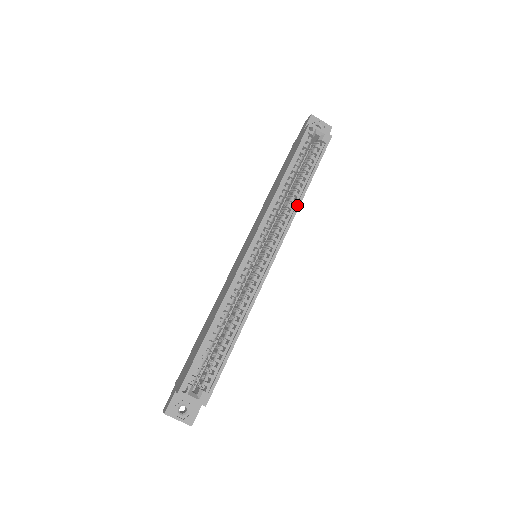
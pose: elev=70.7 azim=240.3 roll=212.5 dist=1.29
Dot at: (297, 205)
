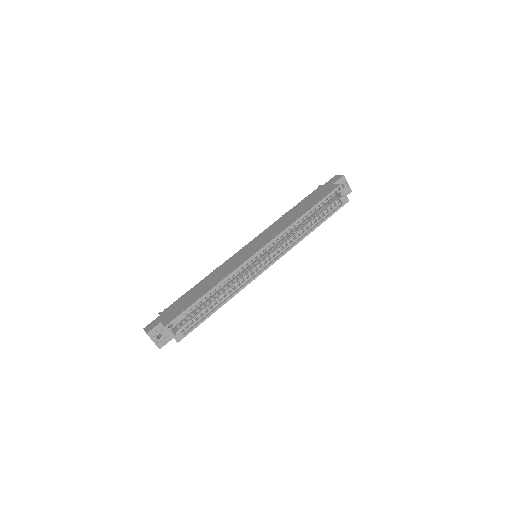
Dot at: (302, 238)
